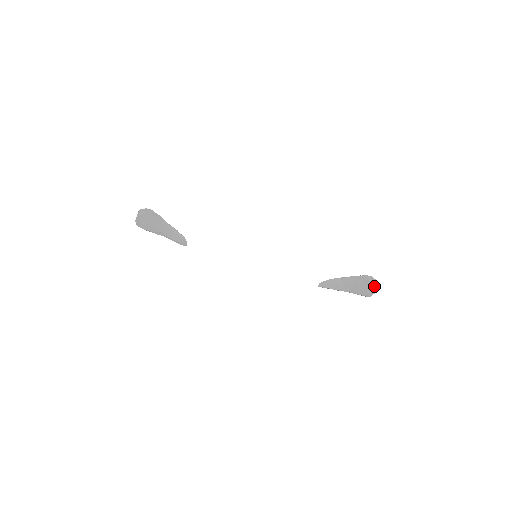
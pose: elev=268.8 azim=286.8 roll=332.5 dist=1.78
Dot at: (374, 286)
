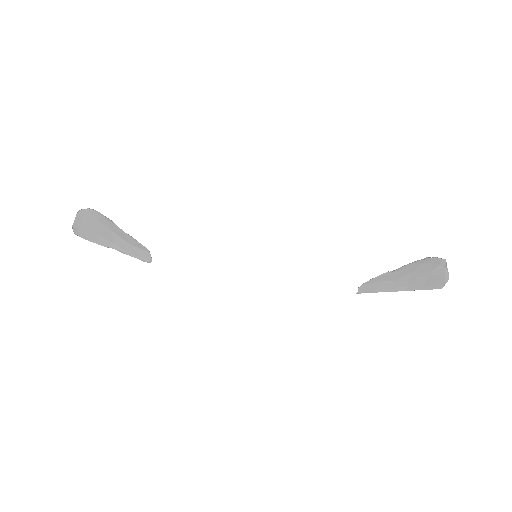
Dot at: (444, 270)
